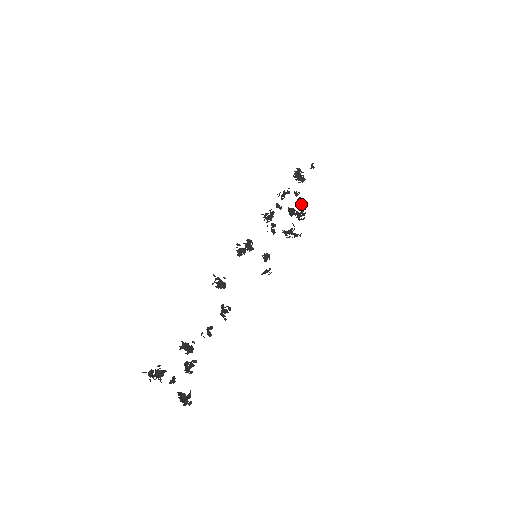
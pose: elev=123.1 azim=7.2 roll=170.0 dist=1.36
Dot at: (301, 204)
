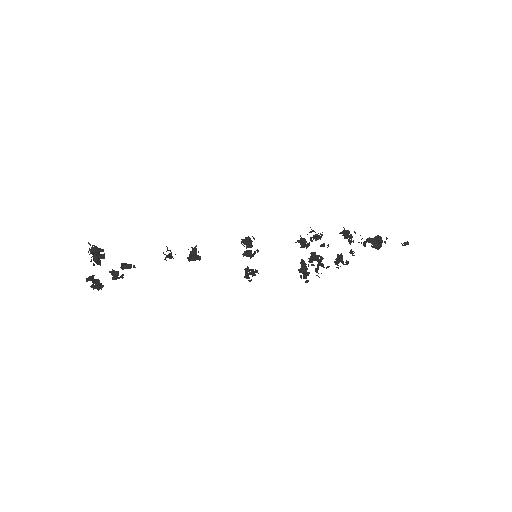
Dot at: (365, 245)
